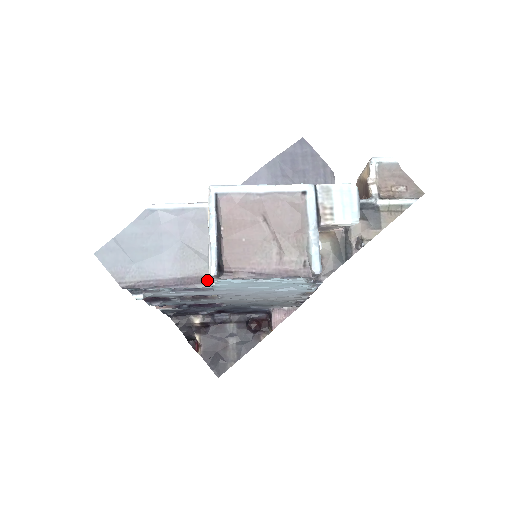
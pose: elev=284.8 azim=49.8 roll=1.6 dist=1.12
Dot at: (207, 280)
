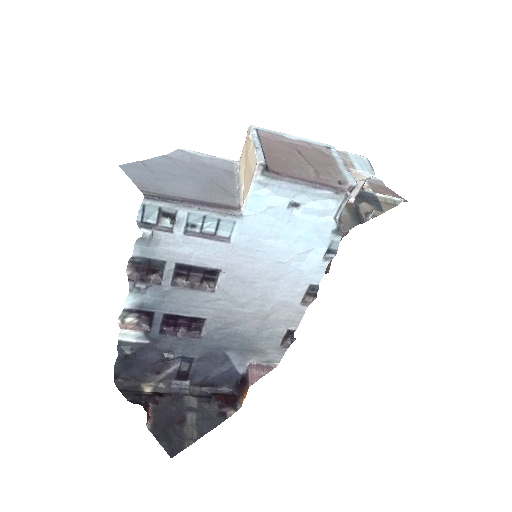
Dot at: (234, 208)
